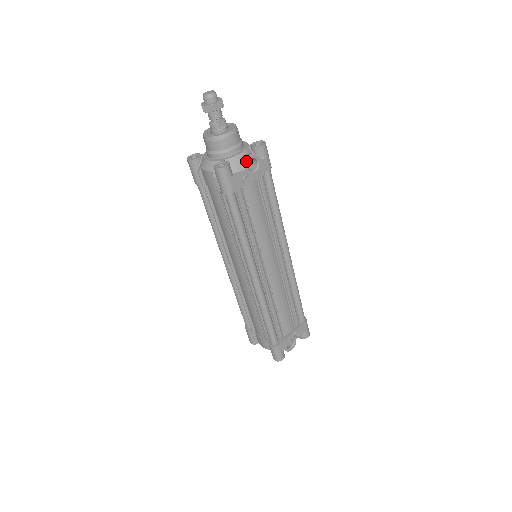
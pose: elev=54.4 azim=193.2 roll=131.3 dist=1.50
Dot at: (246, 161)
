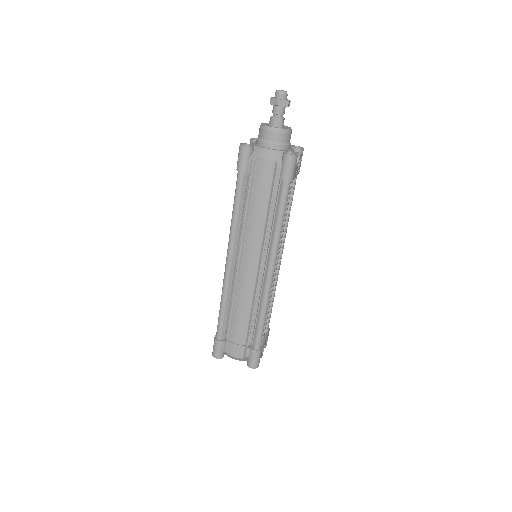
Dot at: occluded
